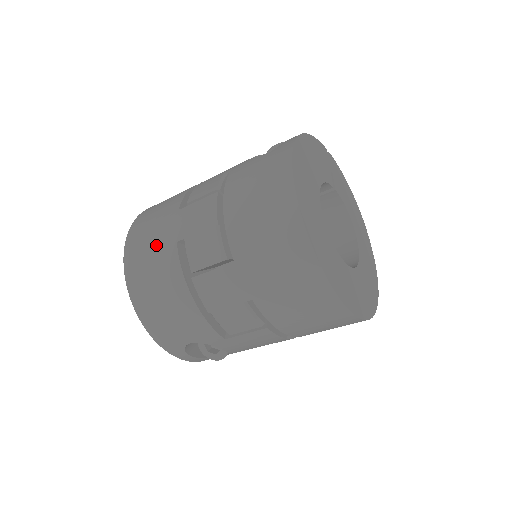
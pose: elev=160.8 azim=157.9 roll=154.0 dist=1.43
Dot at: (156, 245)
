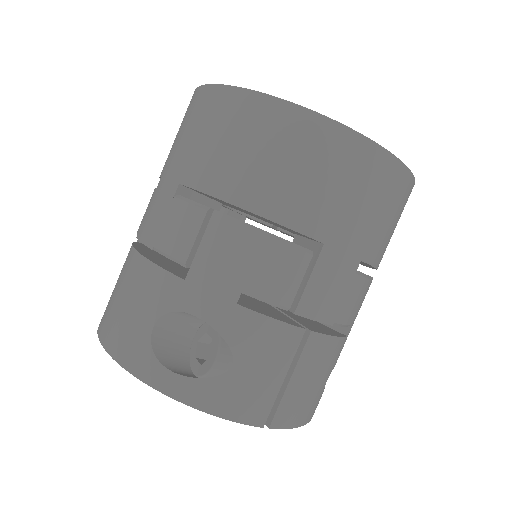
Dot at: occluded
